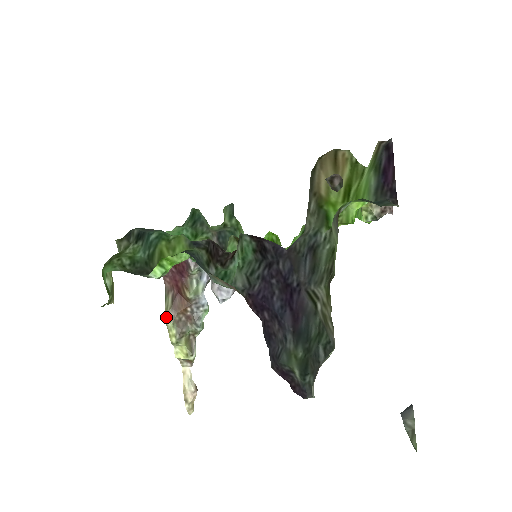
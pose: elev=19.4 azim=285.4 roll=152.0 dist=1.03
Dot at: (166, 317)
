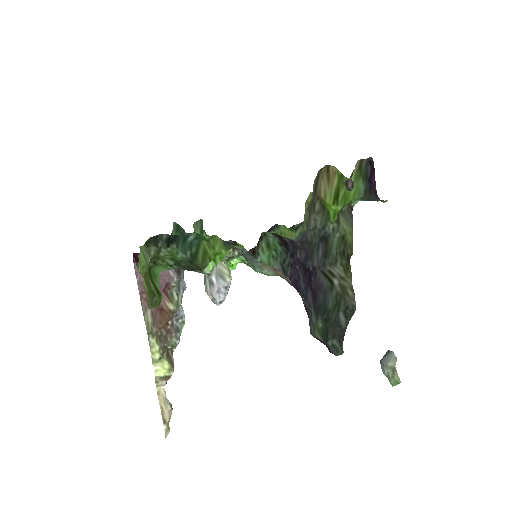
Dot at: (149, 333)
